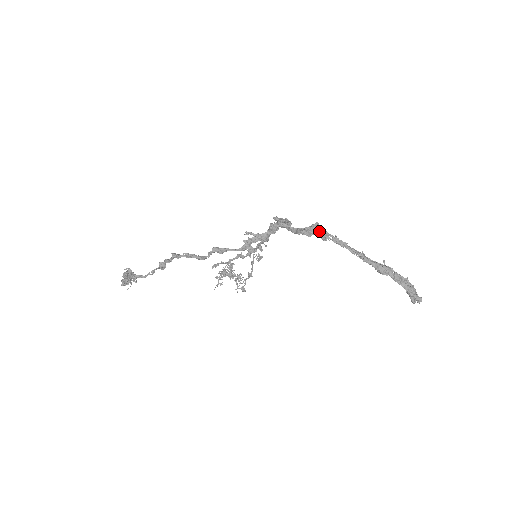
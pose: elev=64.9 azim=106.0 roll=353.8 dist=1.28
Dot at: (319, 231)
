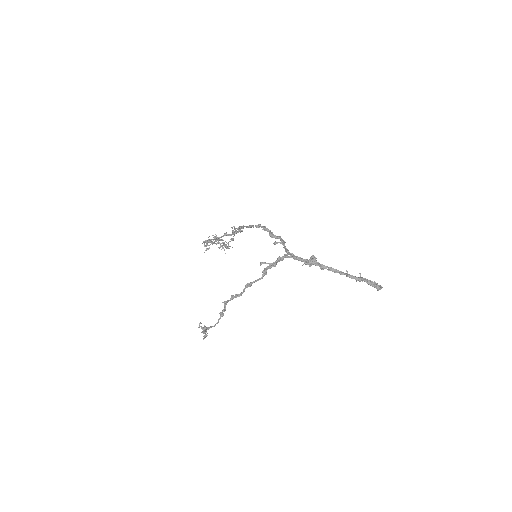
Dot at: (317, 263)
